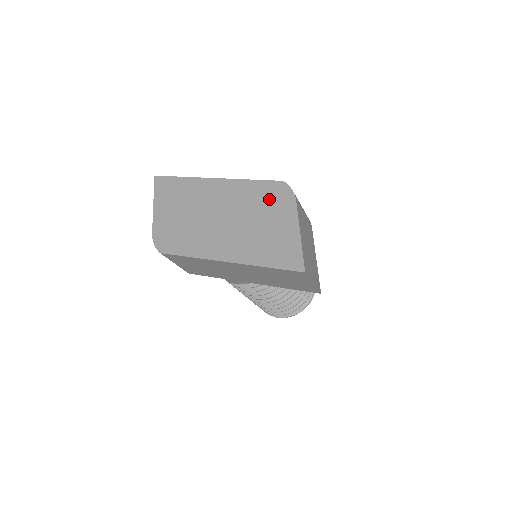
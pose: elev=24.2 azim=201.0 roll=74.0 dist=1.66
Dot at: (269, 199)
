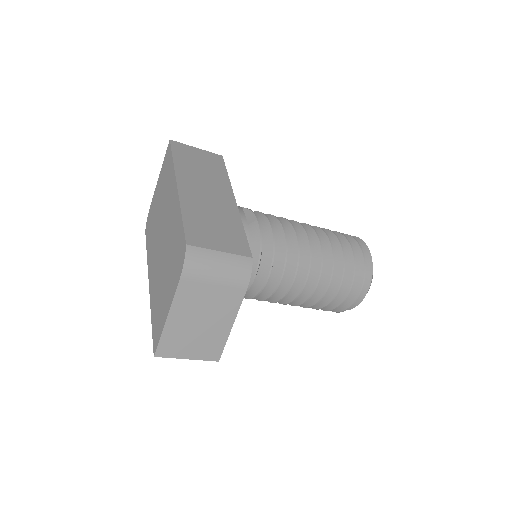
Dot at: (176, 255)
